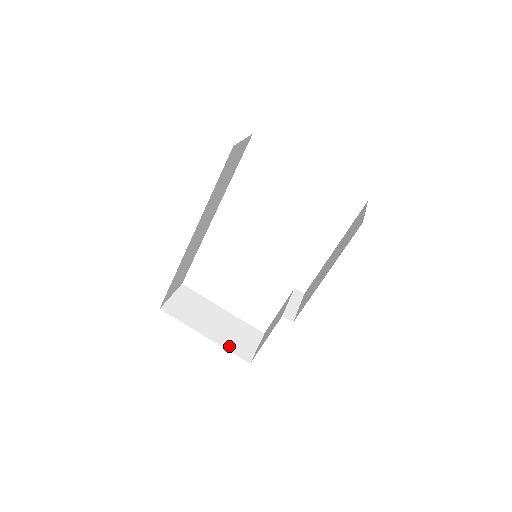
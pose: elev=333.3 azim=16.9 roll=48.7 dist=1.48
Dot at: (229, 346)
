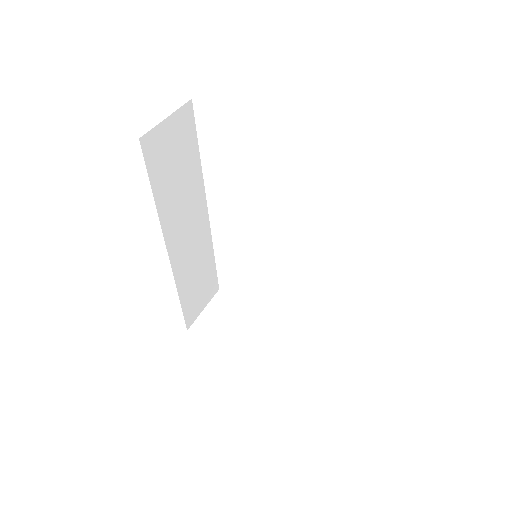
Dot at: (272, 363)
